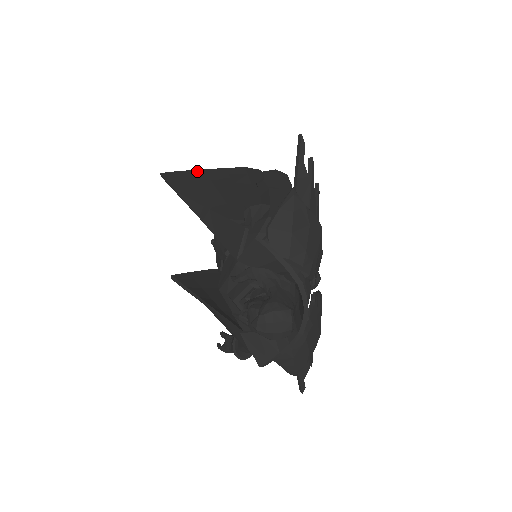
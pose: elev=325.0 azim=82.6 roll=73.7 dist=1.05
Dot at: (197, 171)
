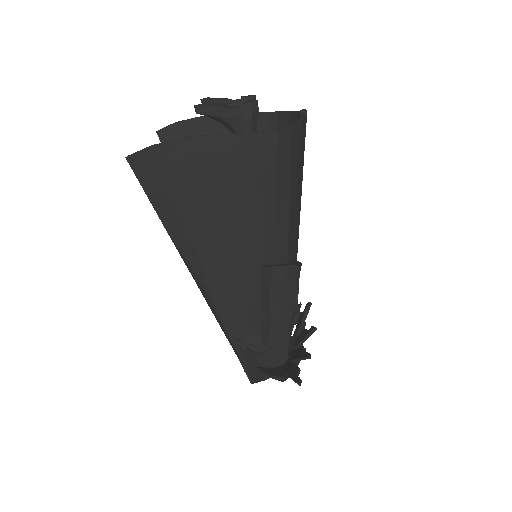
Dot at: (181, 151)
